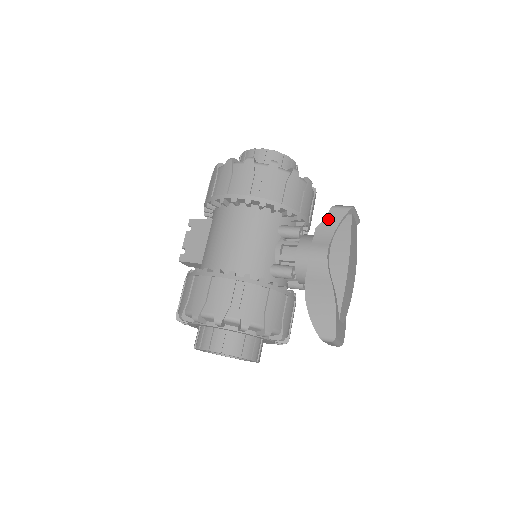
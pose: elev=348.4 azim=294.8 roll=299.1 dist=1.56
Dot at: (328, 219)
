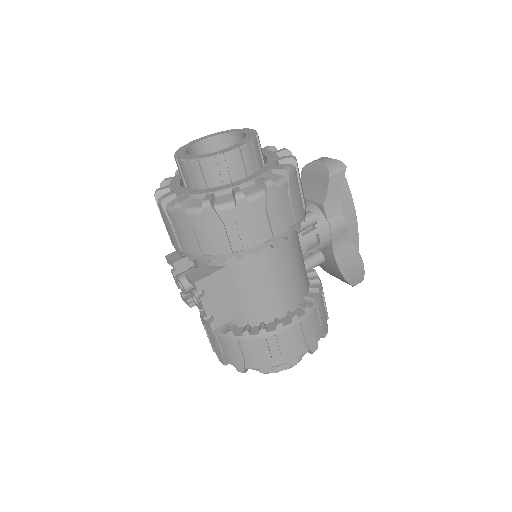
Dot at: (331, 190)
